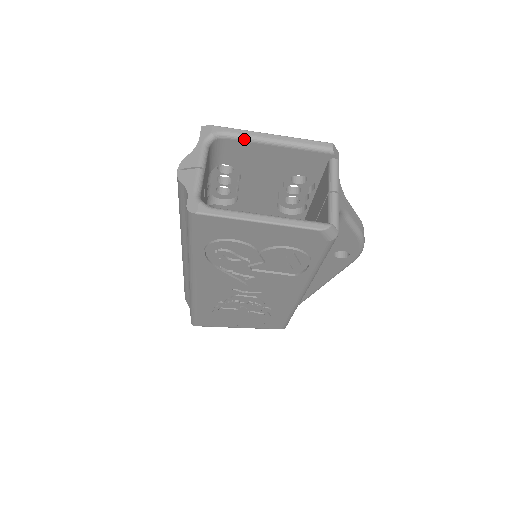
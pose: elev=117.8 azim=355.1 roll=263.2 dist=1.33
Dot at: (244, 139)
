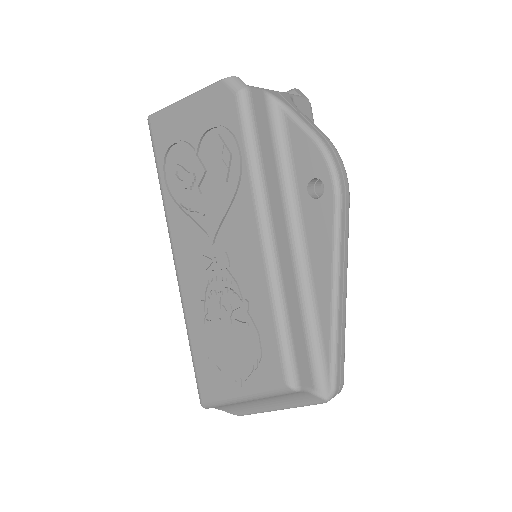
Dot at: occluded
